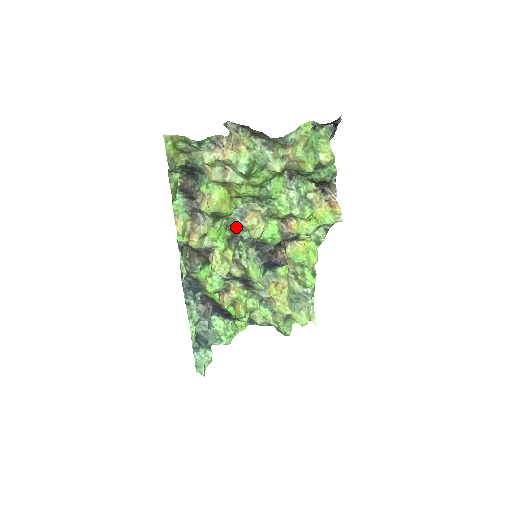
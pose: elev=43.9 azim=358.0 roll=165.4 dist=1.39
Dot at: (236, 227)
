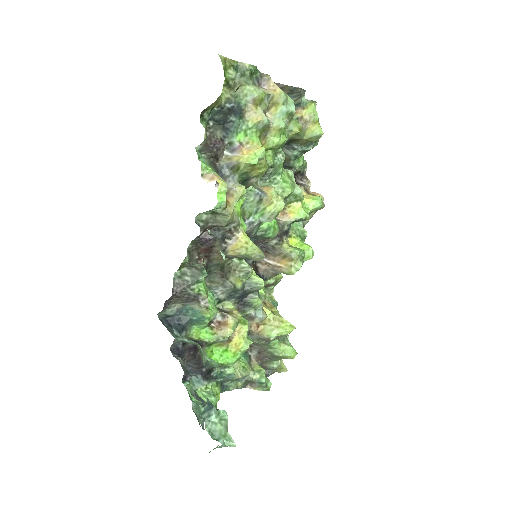
Dot at: (251, 205)
